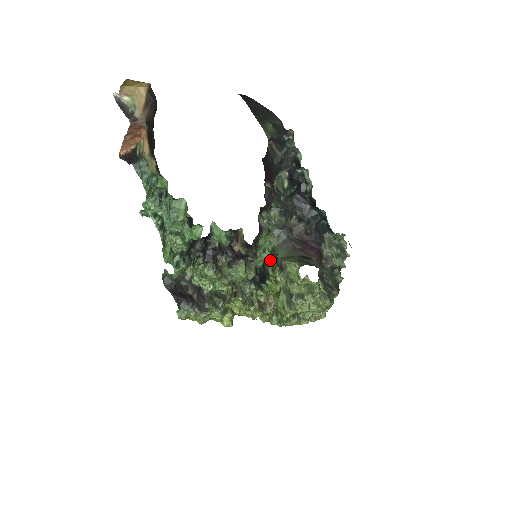
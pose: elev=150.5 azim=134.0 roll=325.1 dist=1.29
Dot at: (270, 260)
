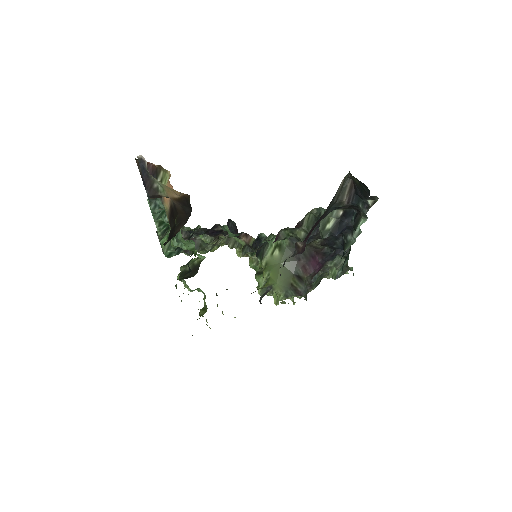
Dot at: (271, 251)
